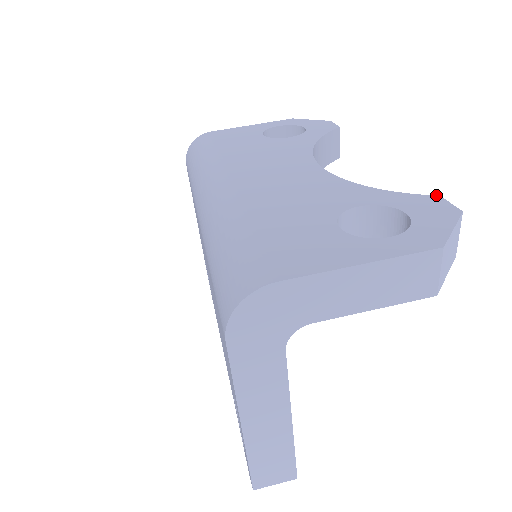
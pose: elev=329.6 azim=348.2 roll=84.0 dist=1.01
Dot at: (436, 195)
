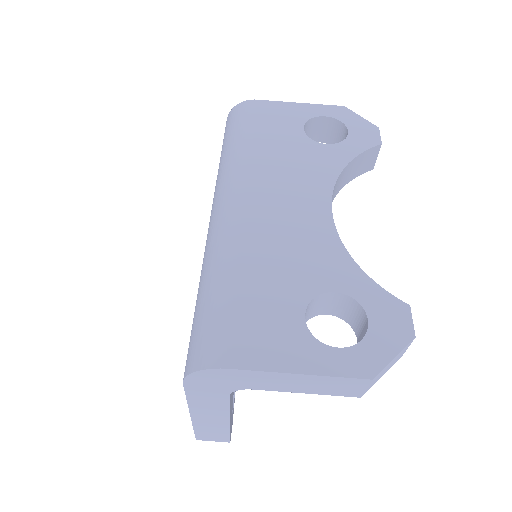
Dot at: occluded
